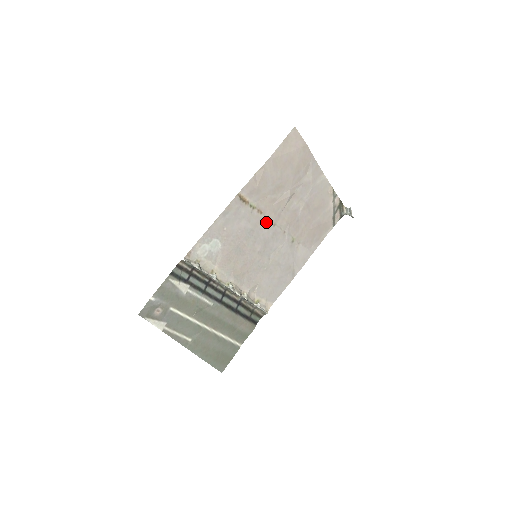
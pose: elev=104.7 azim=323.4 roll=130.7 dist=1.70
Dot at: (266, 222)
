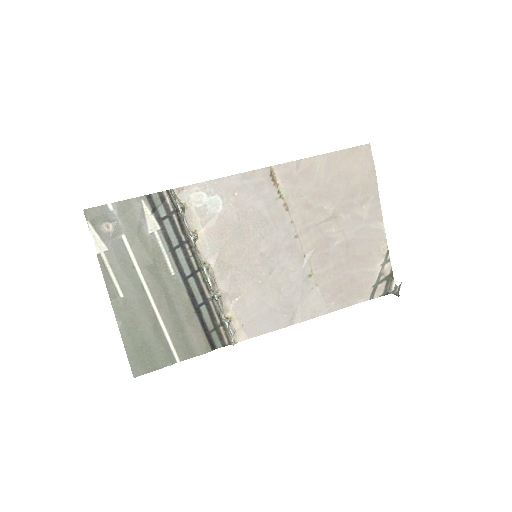
Dot at: (288, 225)
